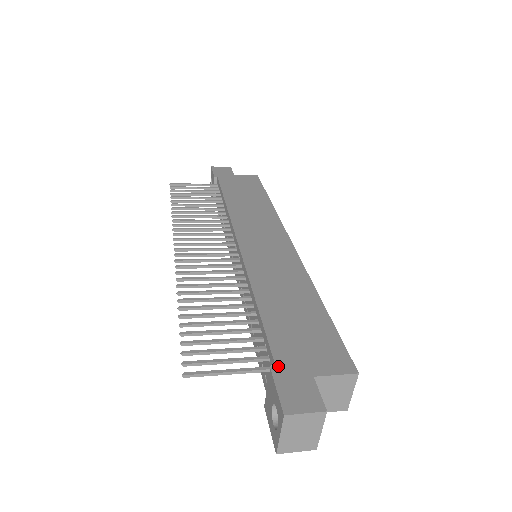
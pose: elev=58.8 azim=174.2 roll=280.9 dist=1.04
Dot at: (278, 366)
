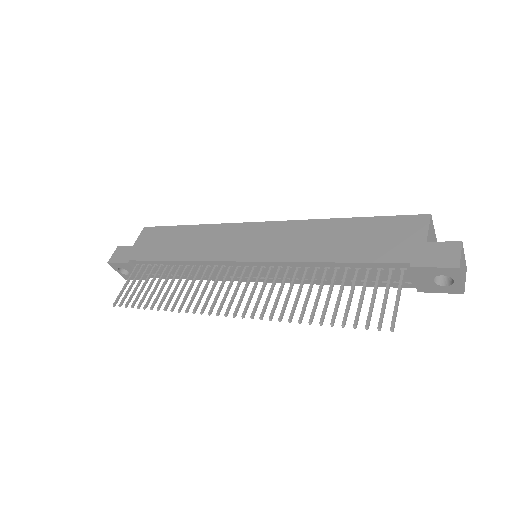
Dot at: (409, 262)
